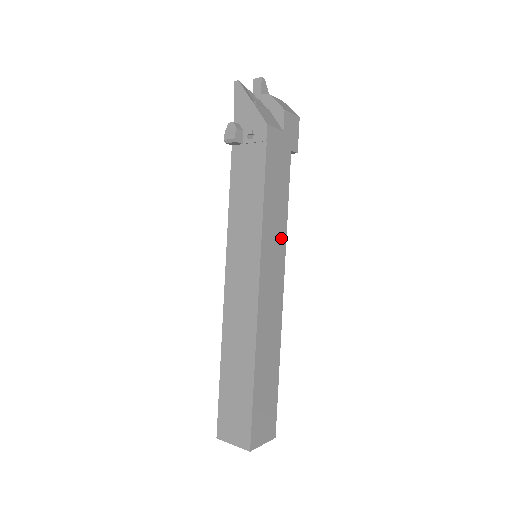
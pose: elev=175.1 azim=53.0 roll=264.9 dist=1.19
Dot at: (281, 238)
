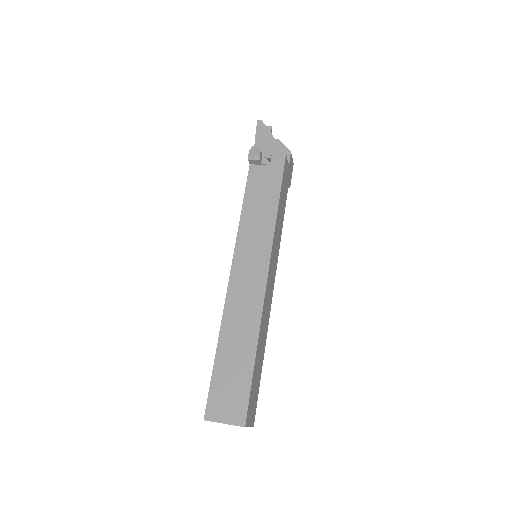
Dot at: (278, 245)
